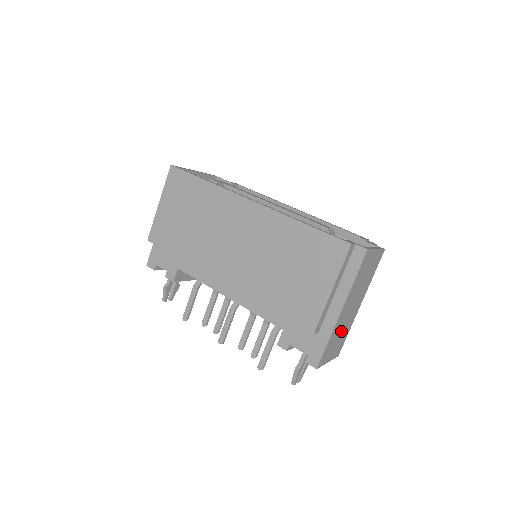
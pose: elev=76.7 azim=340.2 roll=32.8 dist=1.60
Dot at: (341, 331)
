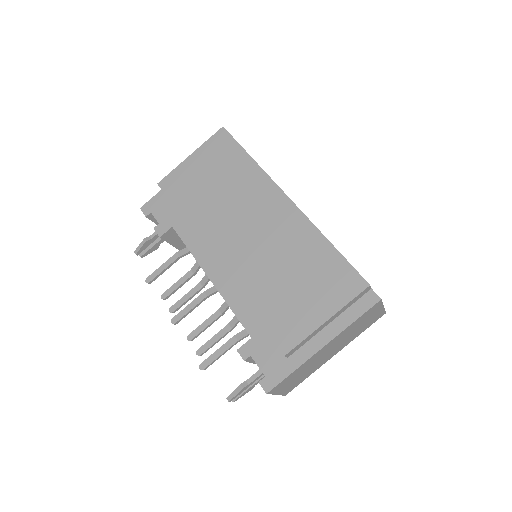
Dot at: (307, 369)
